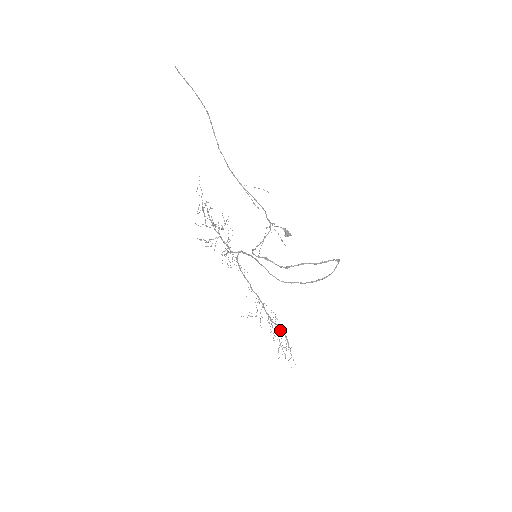
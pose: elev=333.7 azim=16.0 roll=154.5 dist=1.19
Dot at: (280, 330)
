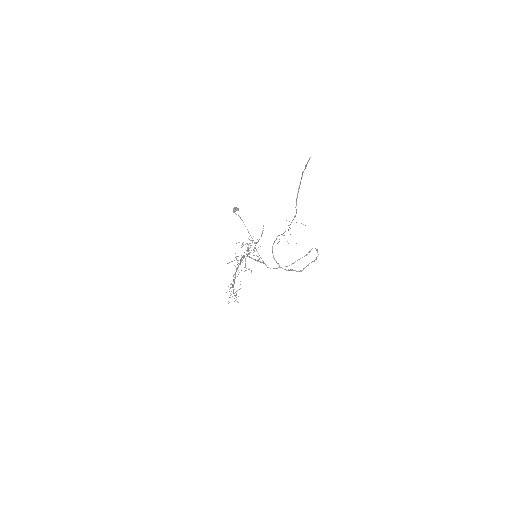
Dot at: occluded
